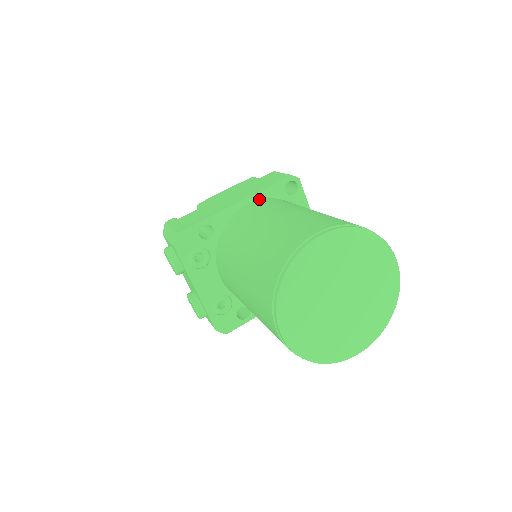
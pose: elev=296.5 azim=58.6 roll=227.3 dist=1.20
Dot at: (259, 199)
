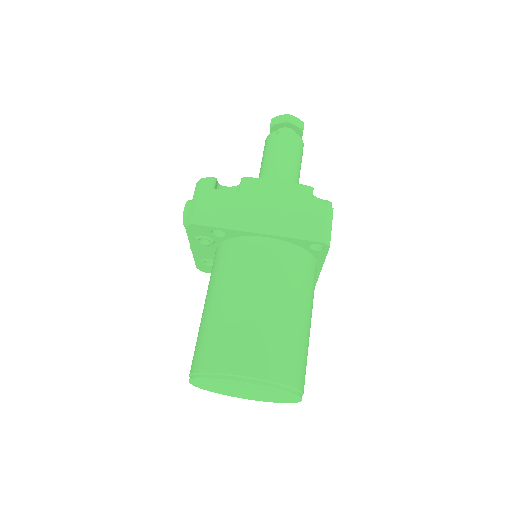
Dot at: (280, 240)
